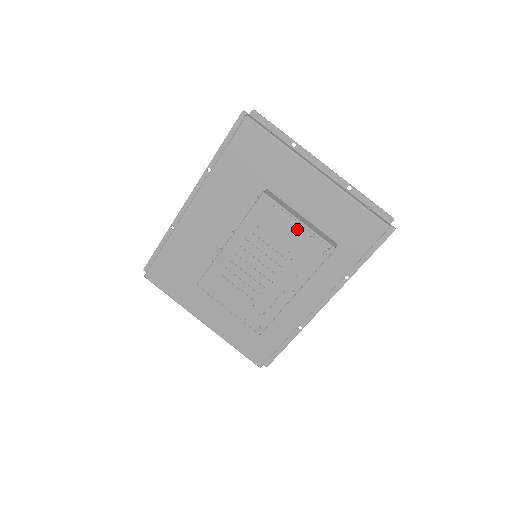
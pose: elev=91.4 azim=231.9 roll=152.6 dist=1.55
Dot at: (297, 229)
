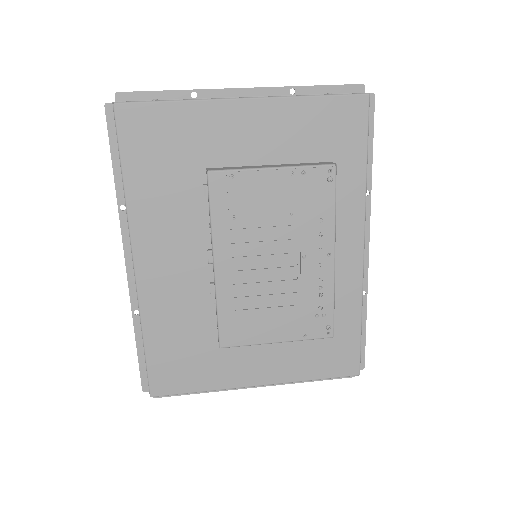
Dot at: (278, 179)
